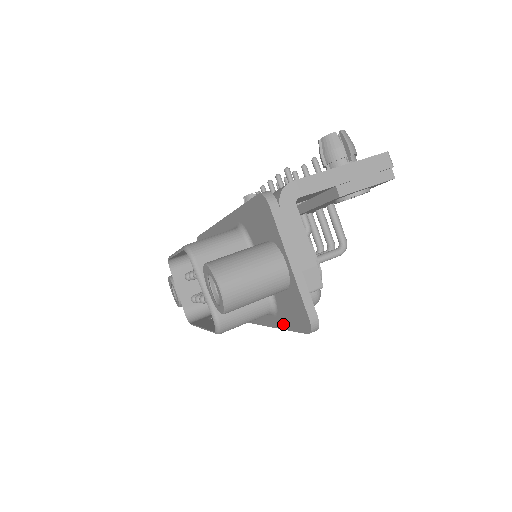
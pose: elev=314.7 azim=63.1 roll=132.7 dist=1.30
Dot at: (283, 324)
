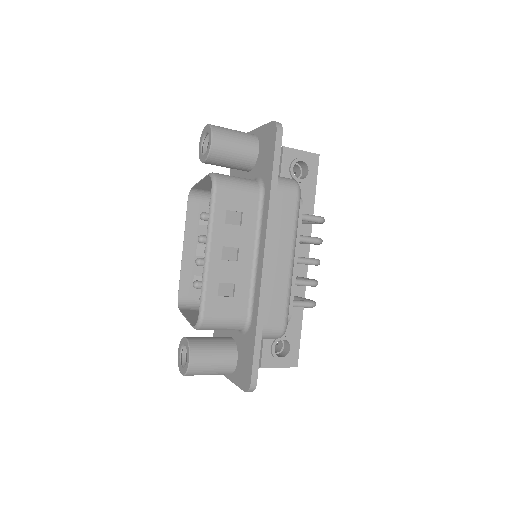
Dot at: (269, 177)
